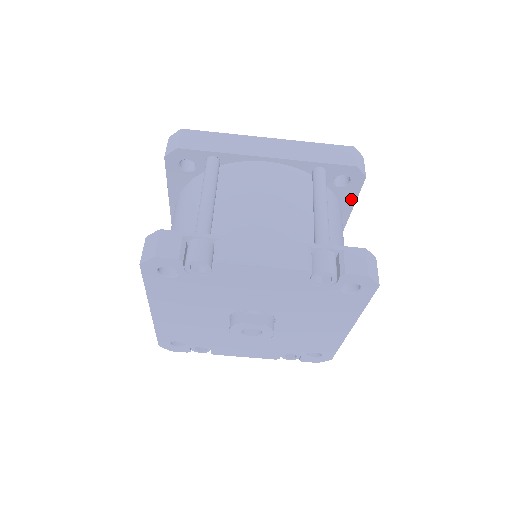
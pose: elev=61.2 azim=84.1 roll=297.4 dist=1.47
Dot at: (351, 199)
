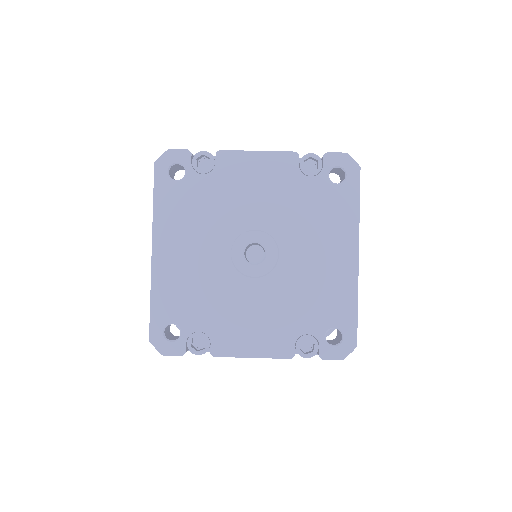
Dot at: occluded
